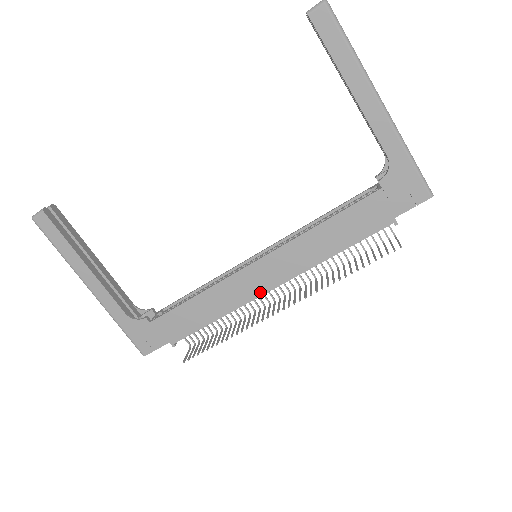
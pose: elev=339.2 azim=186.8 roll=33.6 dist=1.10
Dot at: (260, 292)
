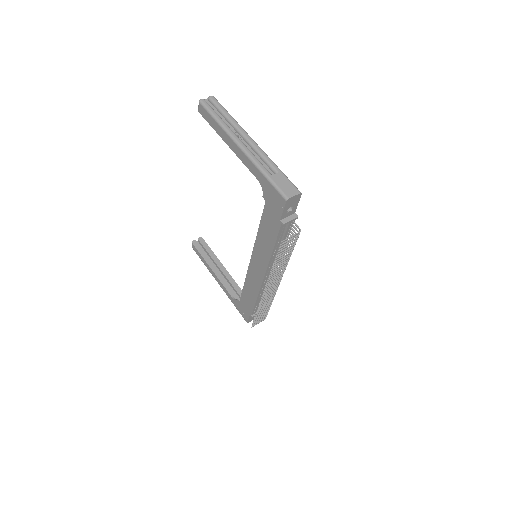
Dot at: (261, 280)
